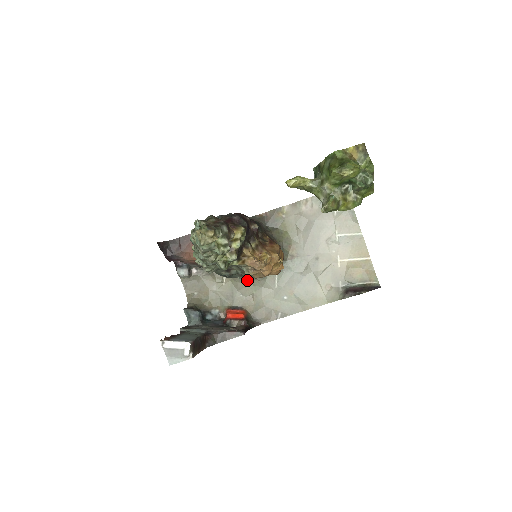
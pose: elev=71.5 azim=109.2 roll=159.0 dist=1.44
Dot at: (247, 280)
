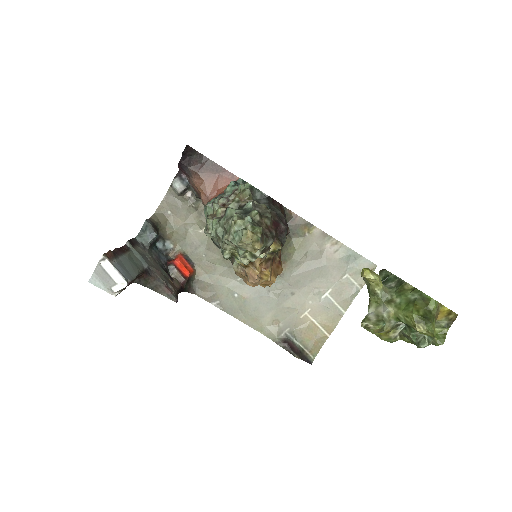
Dot at: occluded
